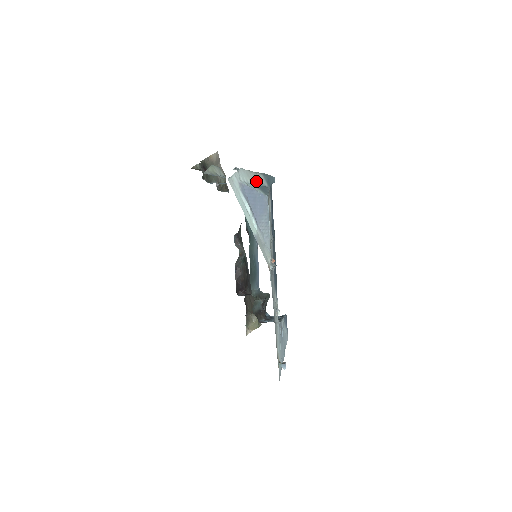
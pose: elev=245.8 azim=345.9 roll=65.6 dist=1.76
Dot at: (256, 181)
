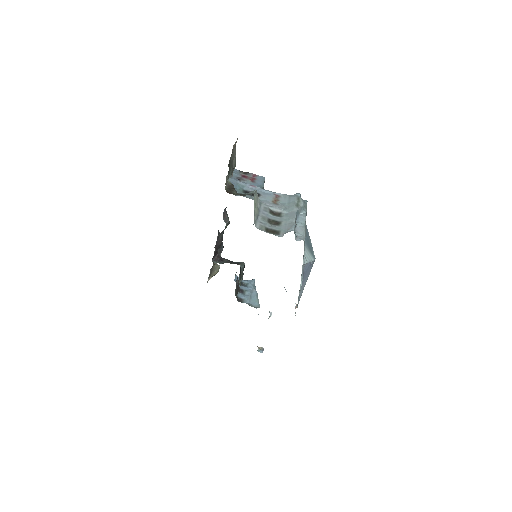
Dot at: (305, 236)
